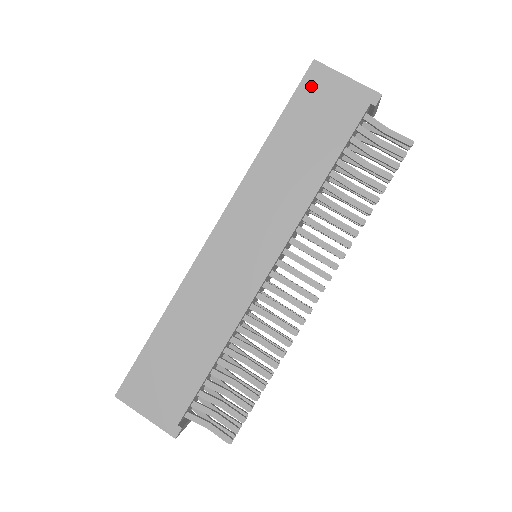
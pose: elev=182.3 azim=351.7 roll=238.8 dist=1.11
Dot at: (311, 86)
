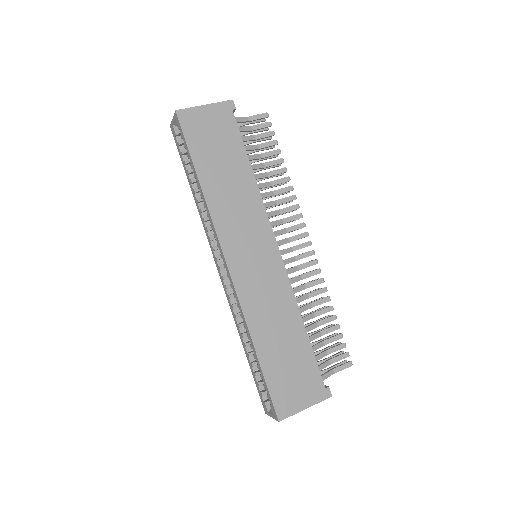
Dot at: (191, 128)
